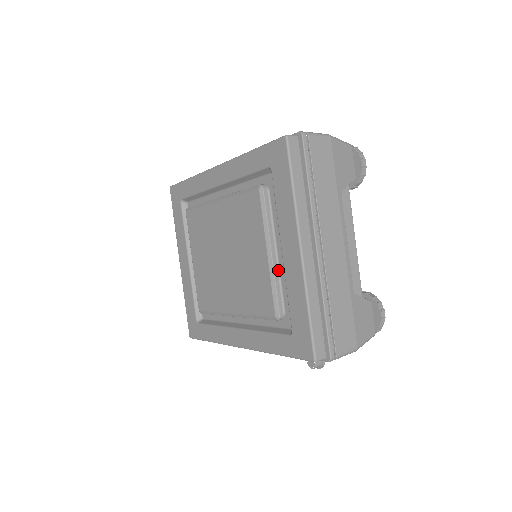
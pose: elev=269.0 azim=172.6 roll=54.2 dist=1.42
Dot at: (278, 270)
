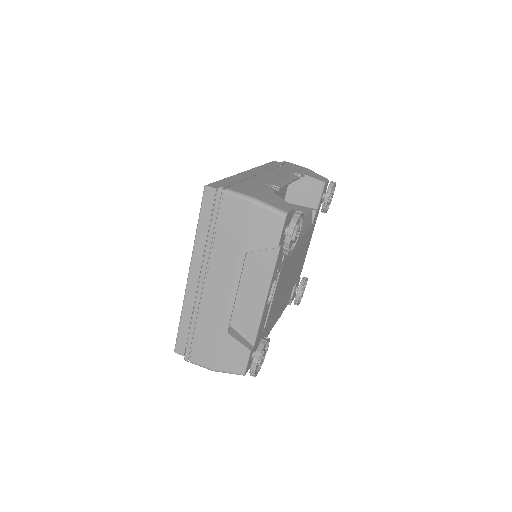
Dot at: occluded
